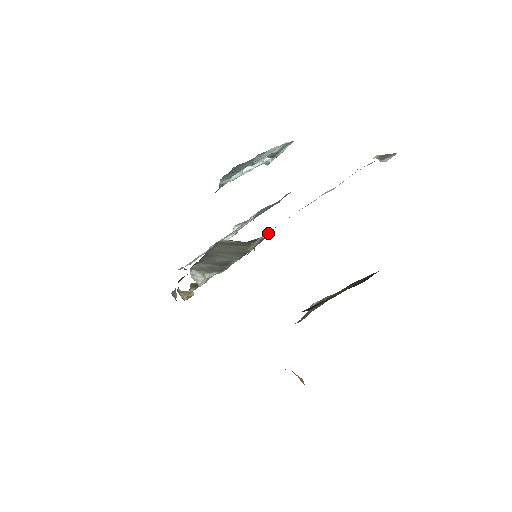
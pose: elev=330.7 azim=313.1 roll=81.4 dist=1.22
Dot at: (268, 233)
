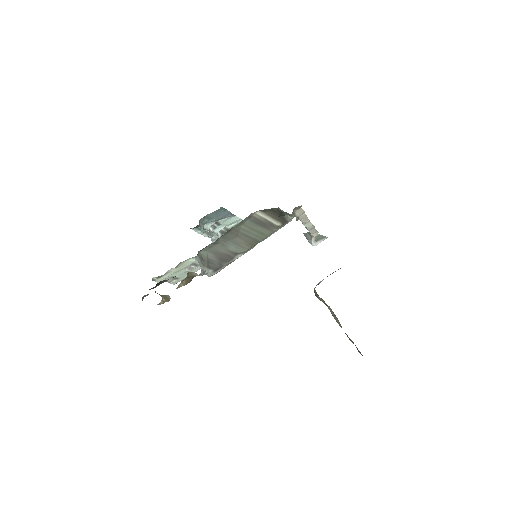
Dot at: (293, 216)
